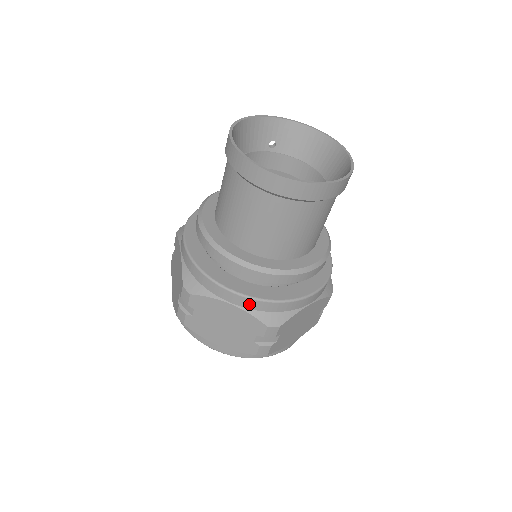
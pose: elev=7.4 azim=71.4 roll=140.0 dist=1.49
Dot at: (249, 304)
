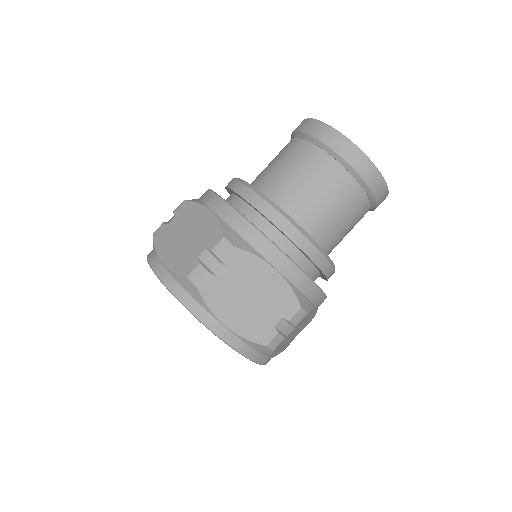
Dot at: (294, 275)
